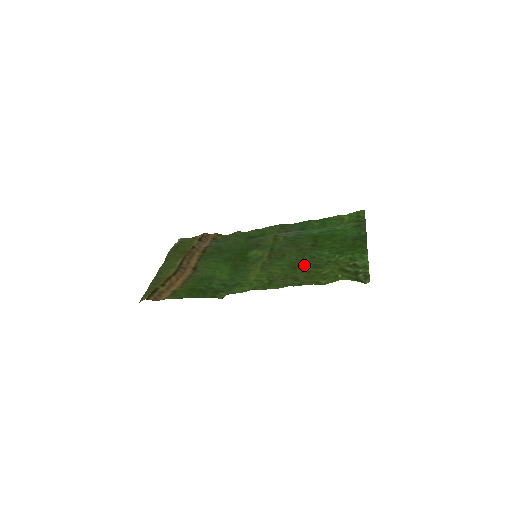
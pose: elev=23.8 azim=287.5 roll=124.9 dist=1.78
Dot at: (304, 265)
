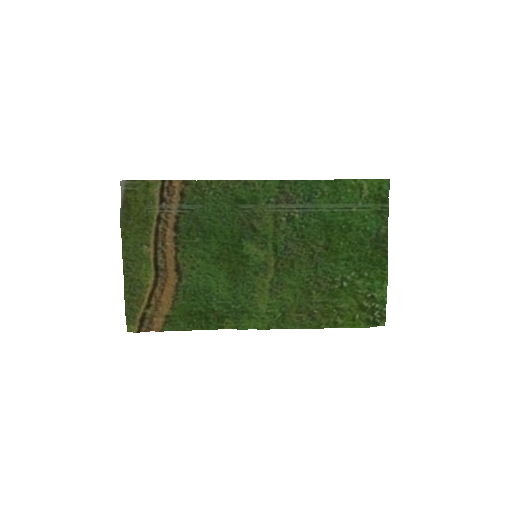
Dot at: (318, 287)
